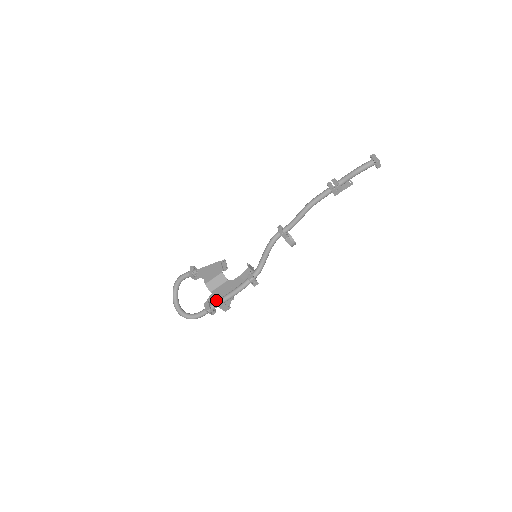
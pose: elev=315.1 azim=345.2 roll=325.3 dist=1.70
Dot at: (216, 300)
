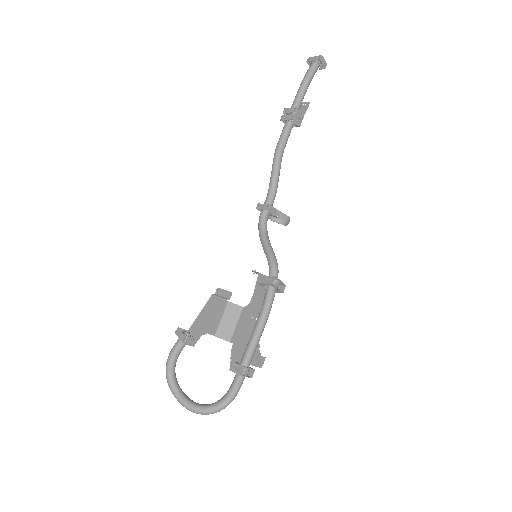
Dot at: (242, 353)
